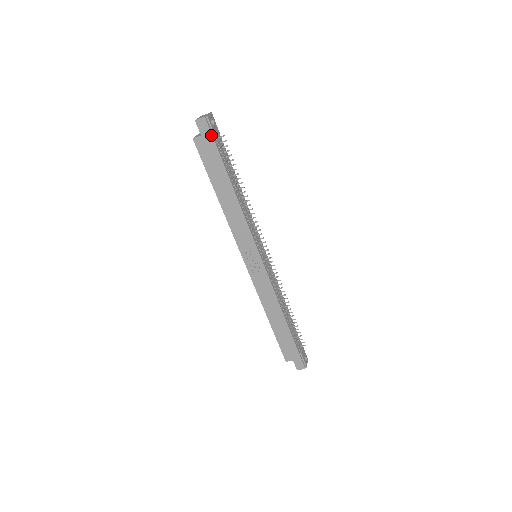
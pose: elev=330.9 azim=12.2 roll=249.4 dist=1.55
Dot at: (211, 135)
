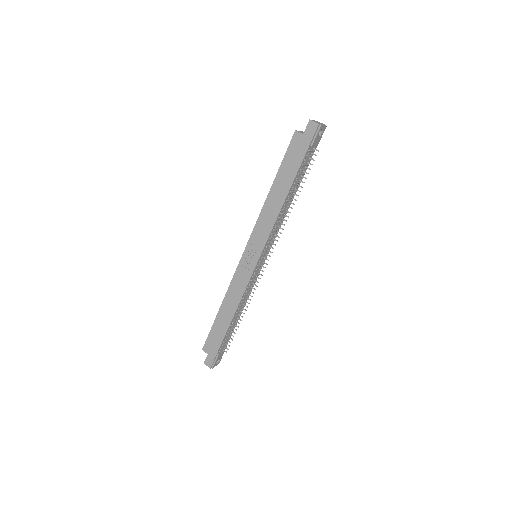
Dot at: (310, 141)
